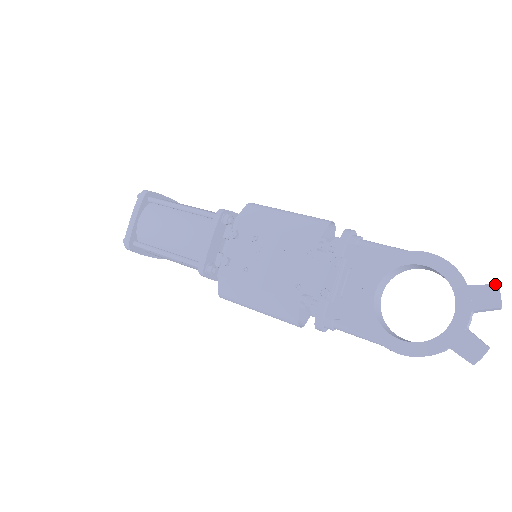
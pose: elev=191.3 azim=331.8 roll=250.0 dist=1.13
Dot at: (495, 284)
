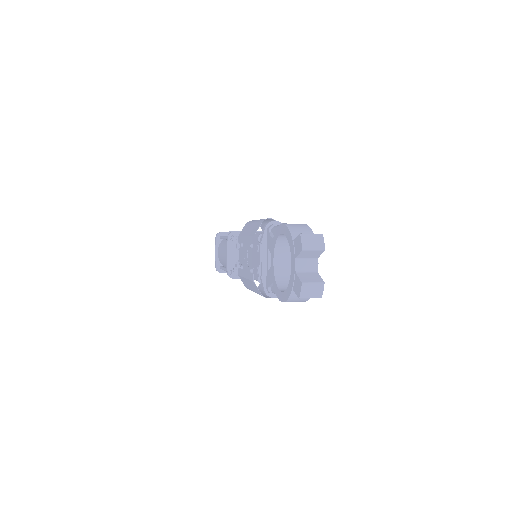
Dot at: (299, 234)
